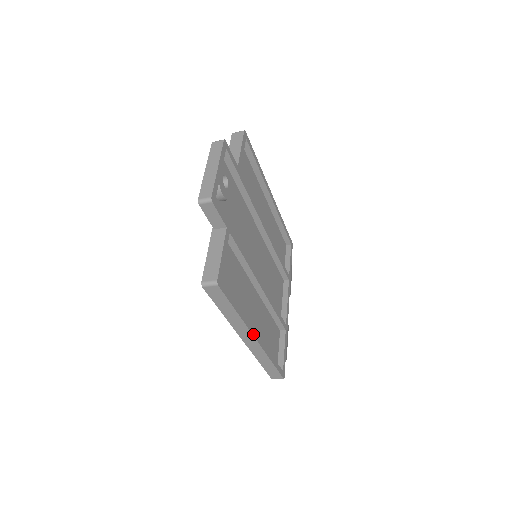
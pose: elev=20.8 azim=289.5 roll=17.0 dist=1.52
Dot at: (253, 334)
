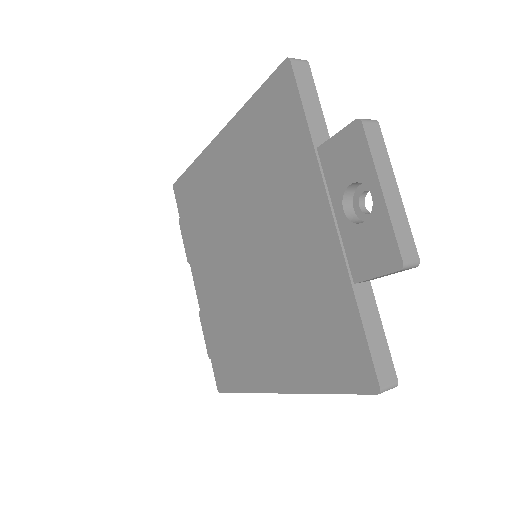
Dot at: occluded
